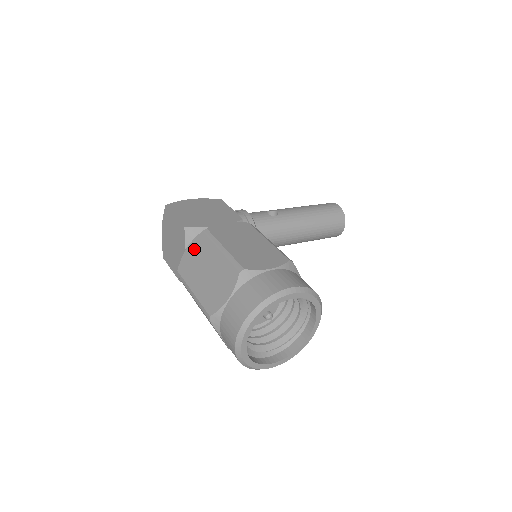
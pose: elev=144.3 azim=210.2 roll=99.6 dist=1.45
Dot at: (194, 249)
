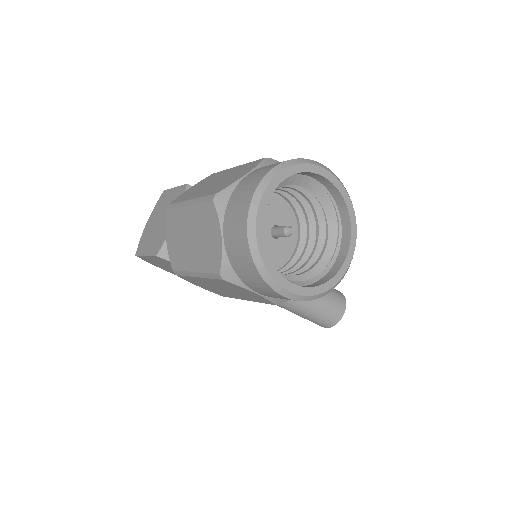
Dot at: (198, 184)
